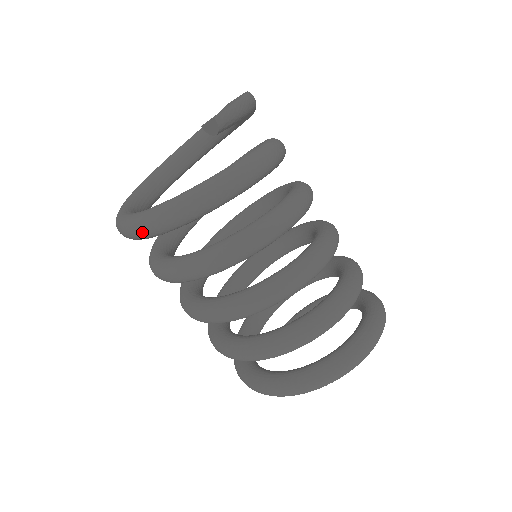
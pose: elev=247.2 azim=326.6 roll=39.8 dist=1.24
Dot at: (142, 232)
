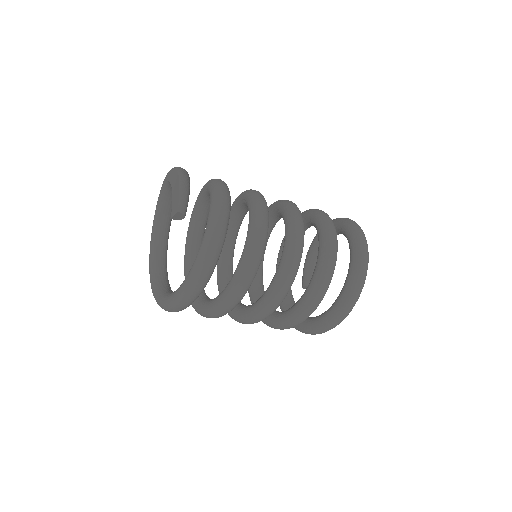
Dot at: (186, 305)
